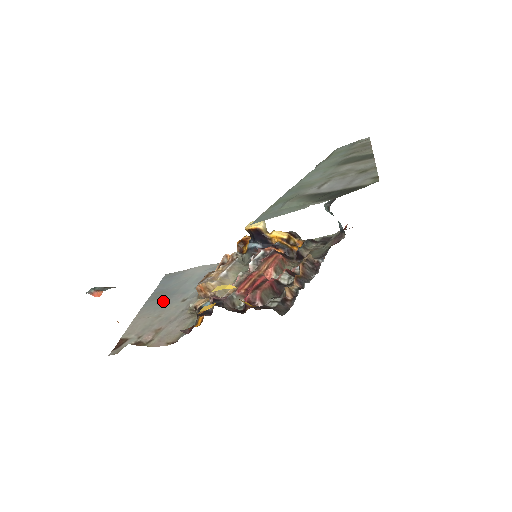
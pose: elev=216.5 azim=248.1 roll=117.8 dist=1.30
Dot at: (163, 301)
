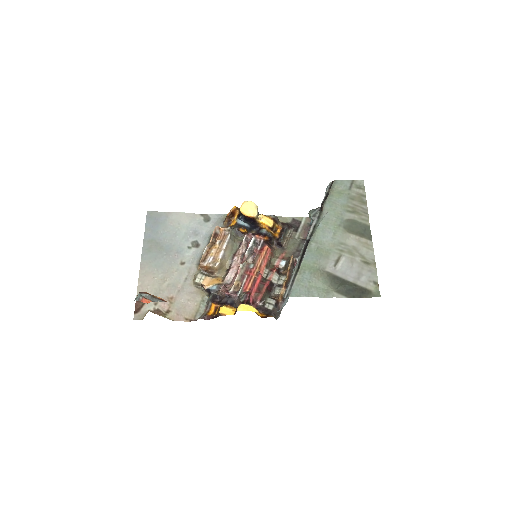
Dot at: (161, 258)
